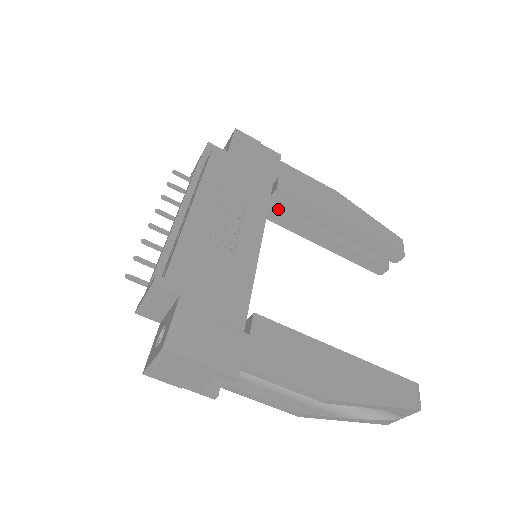
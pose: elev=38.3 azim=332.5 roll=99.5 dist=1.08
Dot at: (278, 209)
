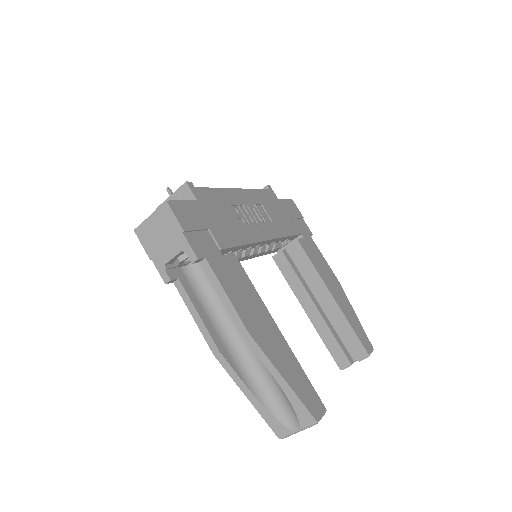
Dot at: (289, 260)
